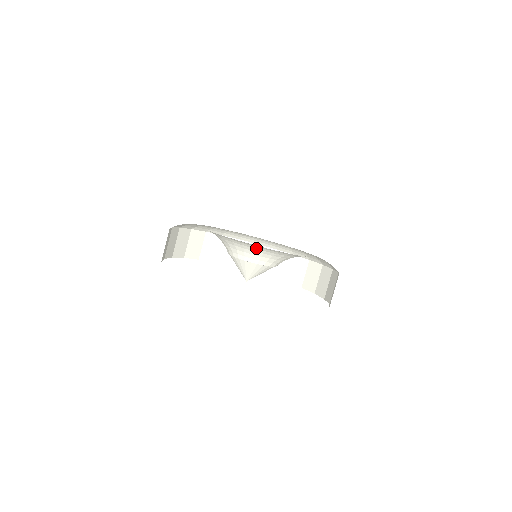
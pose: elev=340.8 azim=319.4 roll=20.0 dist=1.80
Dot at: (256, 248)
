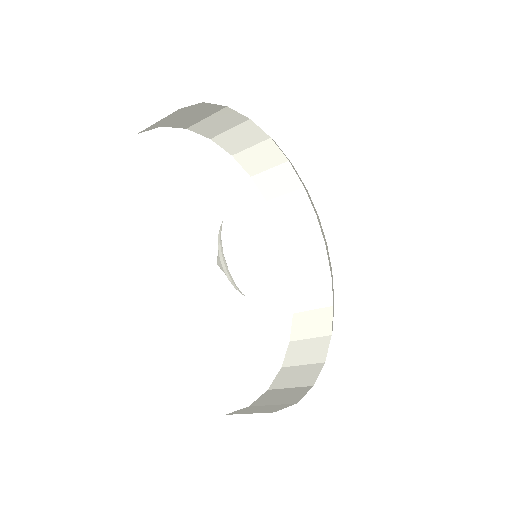
Dot at: occluded
